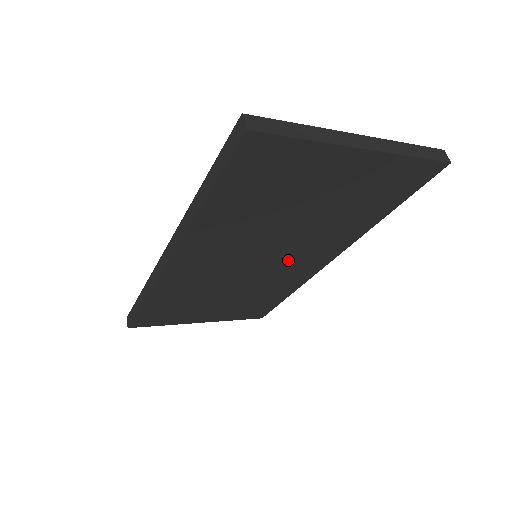
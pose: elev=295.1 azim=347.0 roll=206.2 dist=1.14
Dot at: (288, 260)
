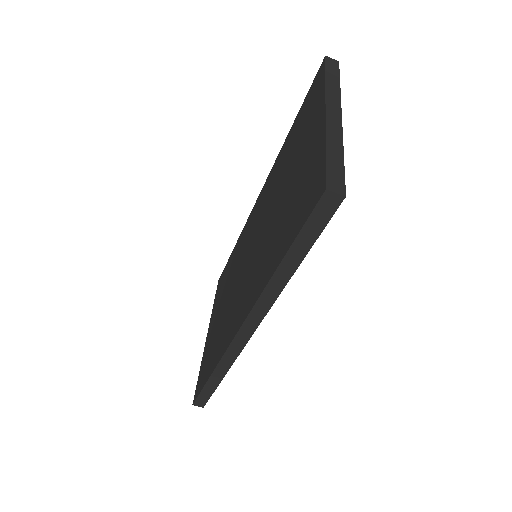
Dot at: occluded
